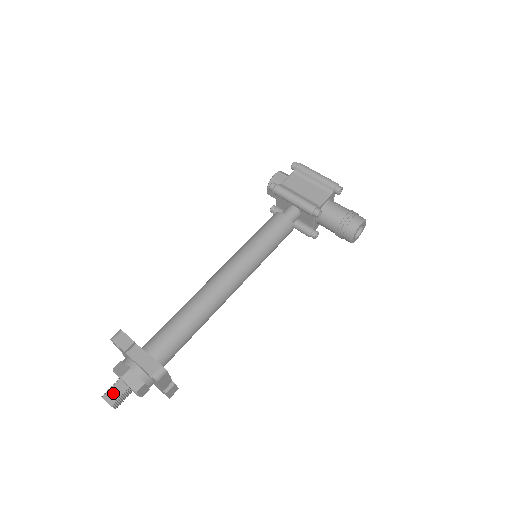
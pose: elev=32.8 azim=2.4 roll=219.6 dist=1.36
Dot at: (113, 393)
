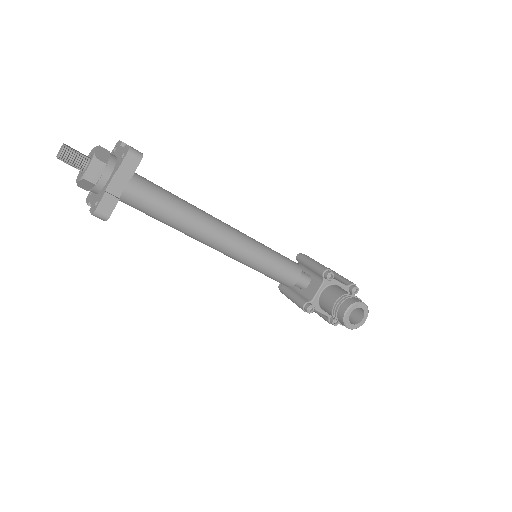
Dot at: occluded
